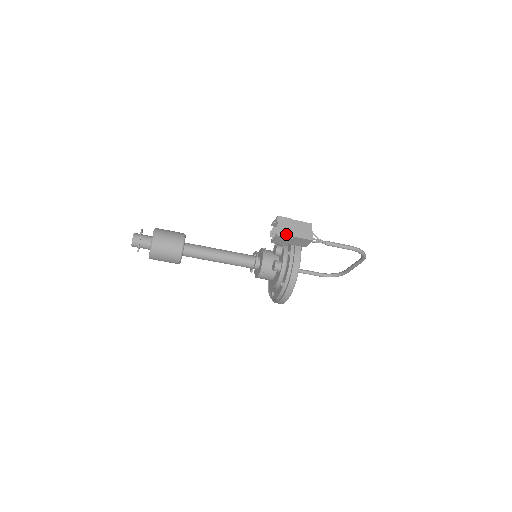
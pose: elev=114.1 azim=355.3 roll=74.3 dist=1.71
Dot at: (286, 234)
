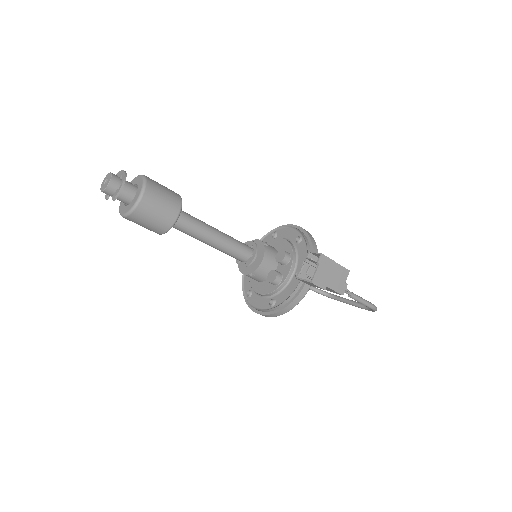
Dot at: (321, 282)
